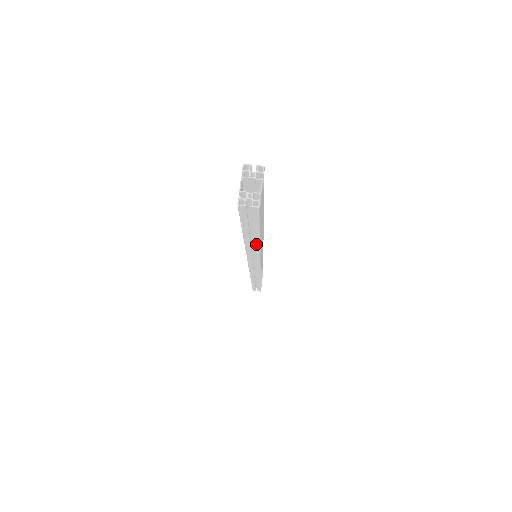
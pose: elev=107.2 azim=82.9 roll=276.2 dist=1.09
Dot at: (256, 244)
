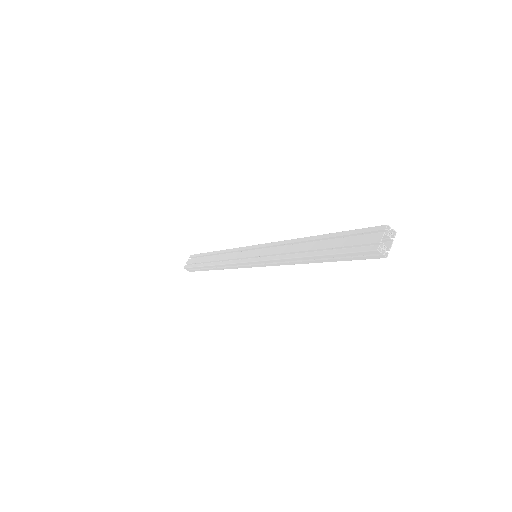
Dot at: (311, 262)
